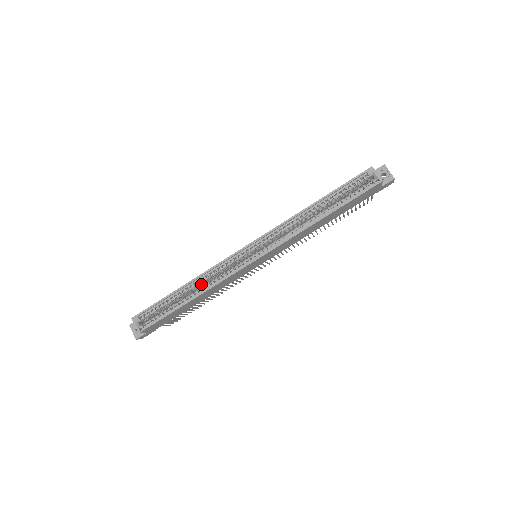
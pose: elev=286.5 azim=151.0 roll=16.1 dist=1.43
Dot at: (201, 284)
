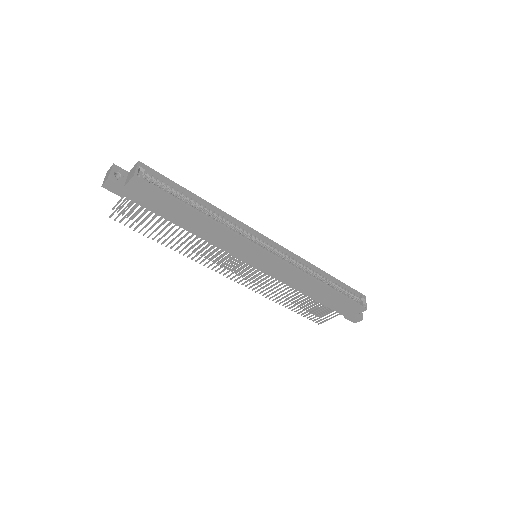
Dot at: (215, 218)
